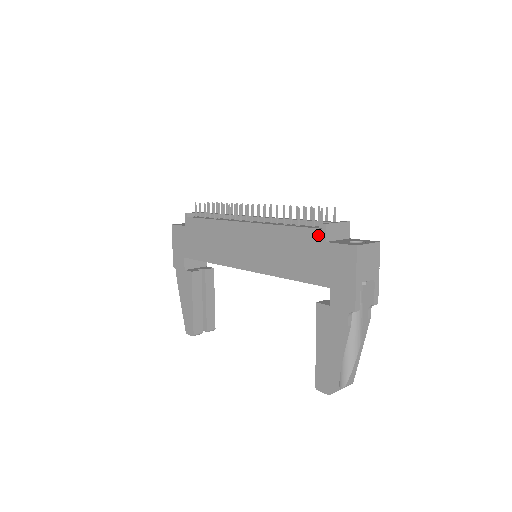
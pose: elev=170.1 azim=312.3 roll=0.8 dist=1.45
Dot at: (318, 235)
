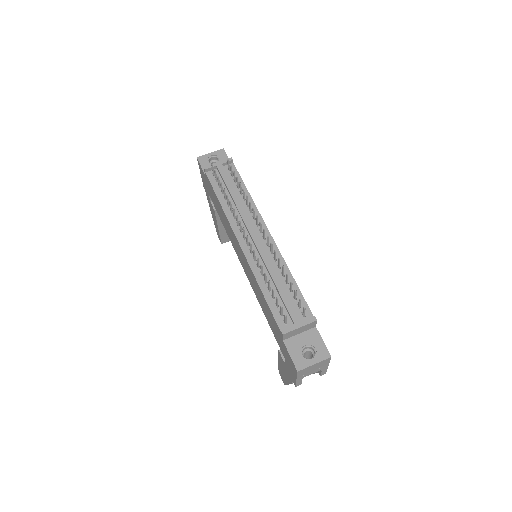
Dot at: (279, 330)
